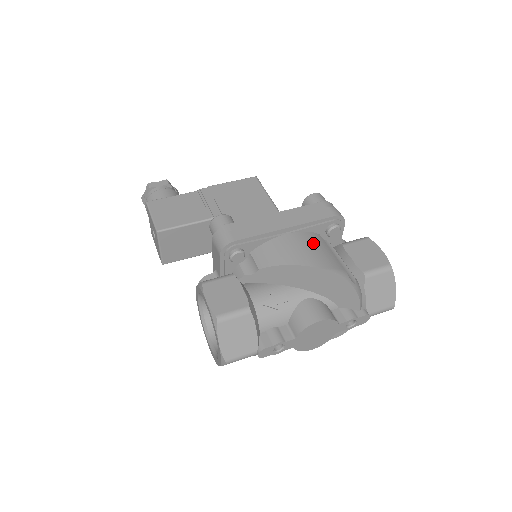
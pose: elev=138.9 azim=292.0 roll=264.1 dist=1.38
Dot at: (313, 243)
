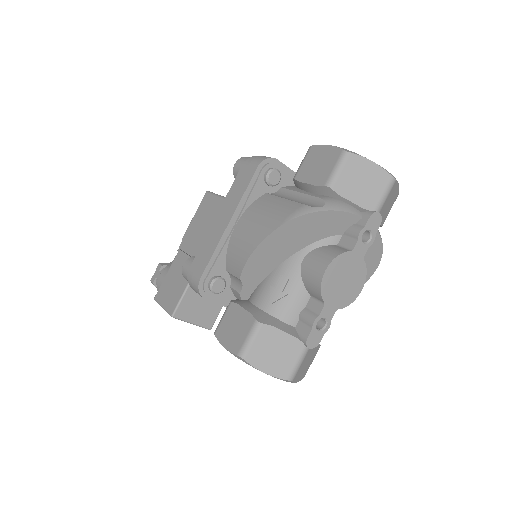
Dot at: (260, 210)
